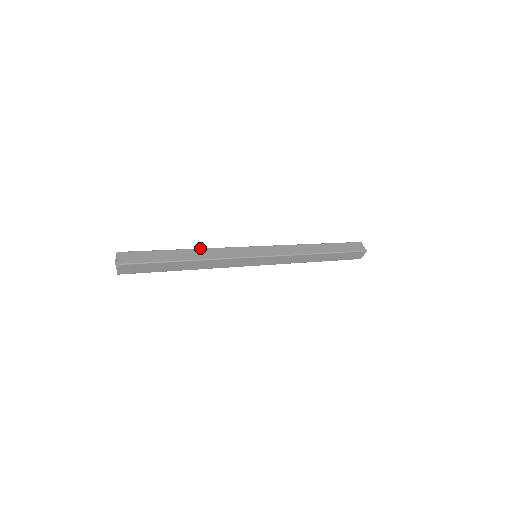
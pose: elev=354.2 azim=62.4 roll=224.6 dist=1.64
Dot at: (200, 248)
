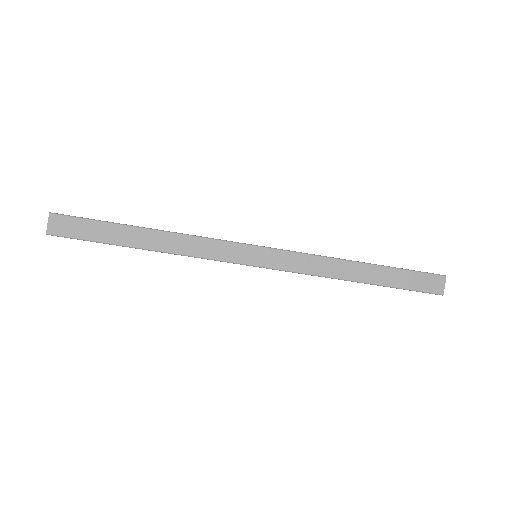
Dot at: occluded
